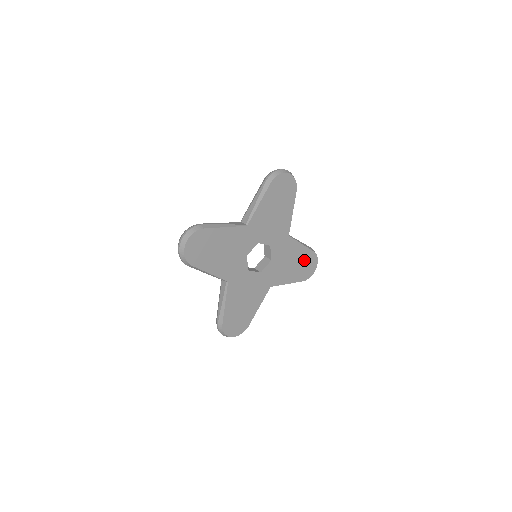
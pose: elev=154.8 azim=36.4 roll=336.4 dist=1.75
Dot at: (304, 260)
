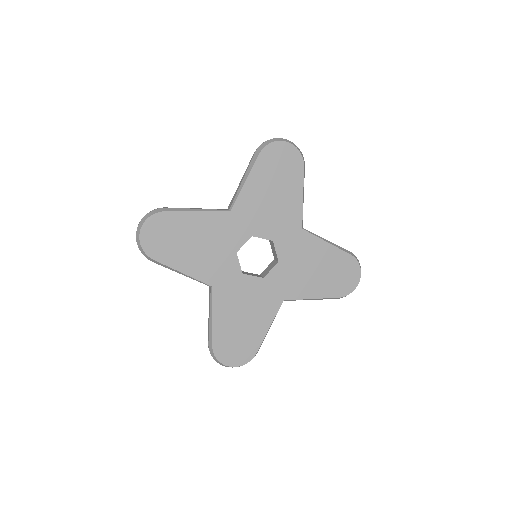
Dot at: (336, 266)
